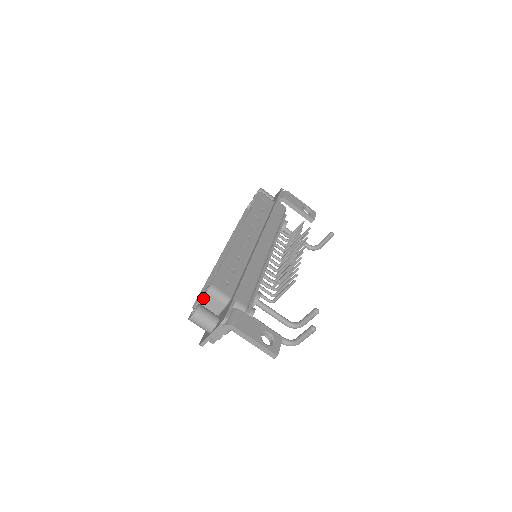
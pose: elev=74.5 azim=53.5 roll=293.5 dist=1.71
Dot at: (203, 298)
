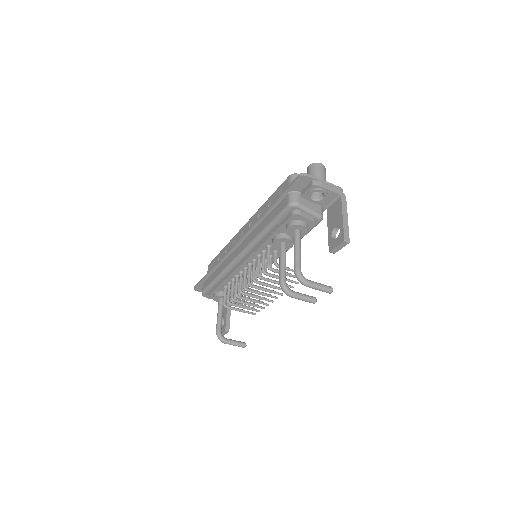
Dot at: occluded
